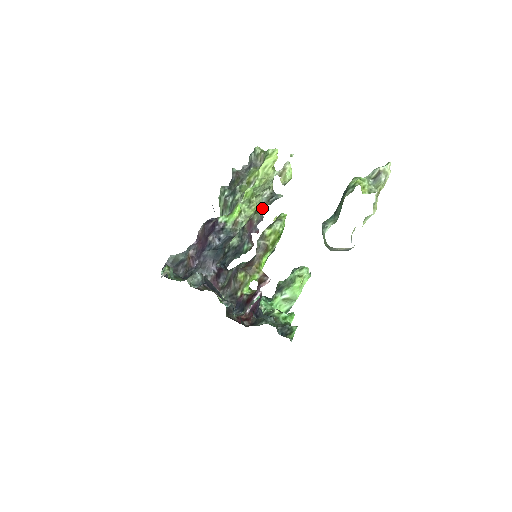
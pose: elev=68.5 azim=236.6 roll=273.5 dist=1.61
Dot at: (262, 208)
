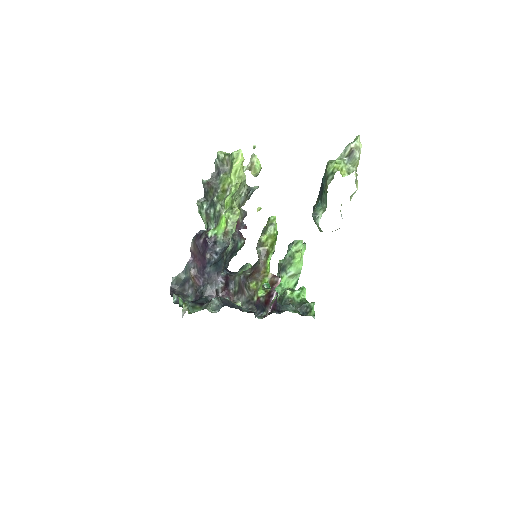
Dot at: (242, 205)
